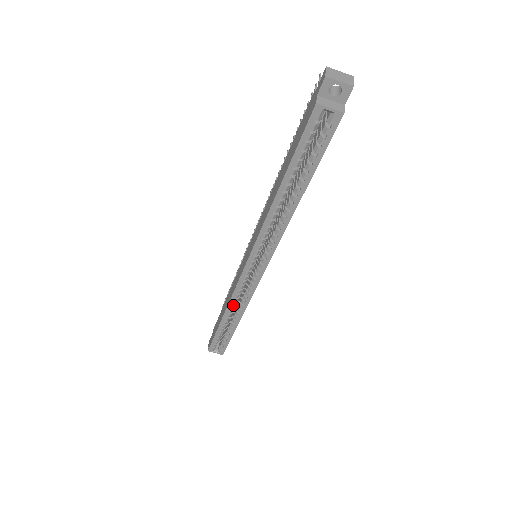
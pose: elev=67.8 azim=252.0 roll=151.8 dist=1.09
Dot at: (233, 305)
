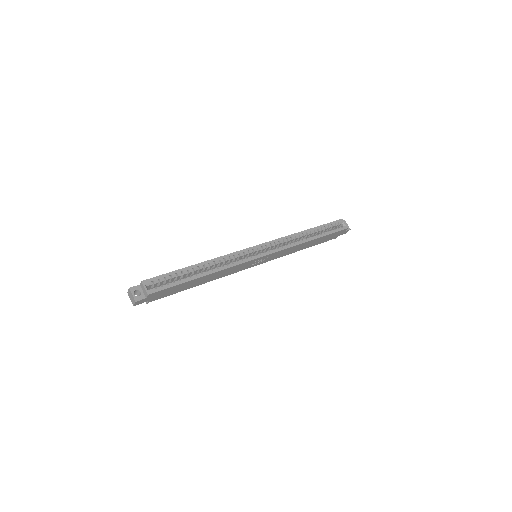
Dot at: (221, 260)
